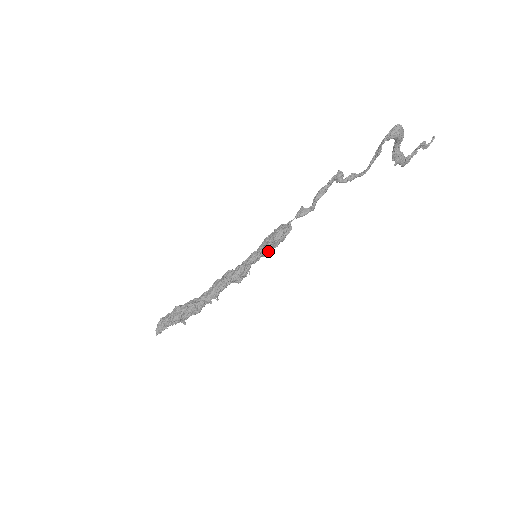
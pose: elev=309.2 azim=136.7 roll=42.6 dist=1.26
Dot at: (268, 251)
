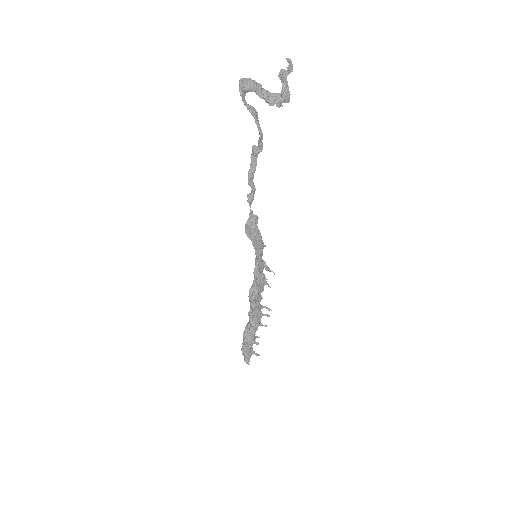
Dot at: (257, 246)
